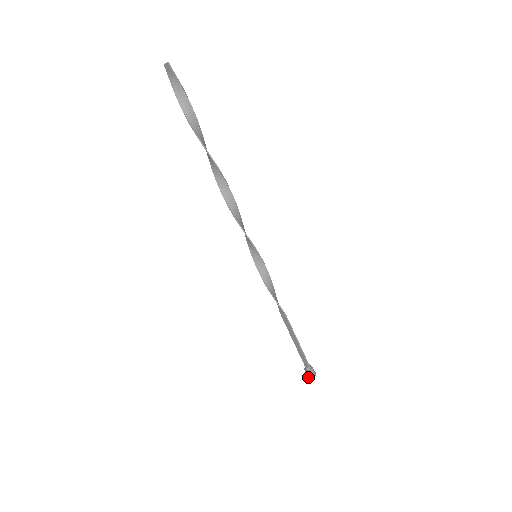
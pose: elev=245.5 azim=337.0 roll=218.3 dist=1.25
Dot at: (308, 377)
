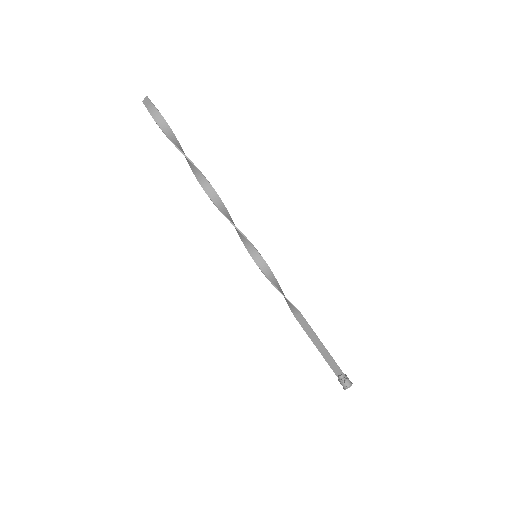
Dot at: (345, 388)
